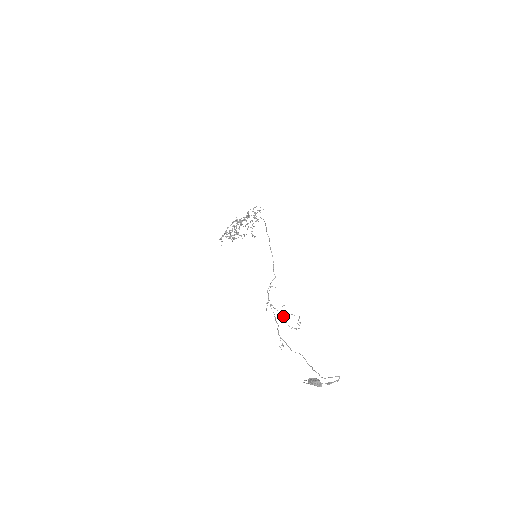
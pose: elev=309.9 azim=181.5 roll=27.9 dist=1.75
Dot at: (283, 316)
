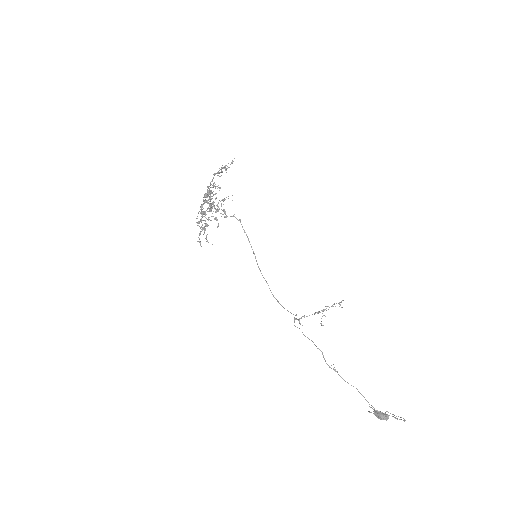
Dot at: occluded
